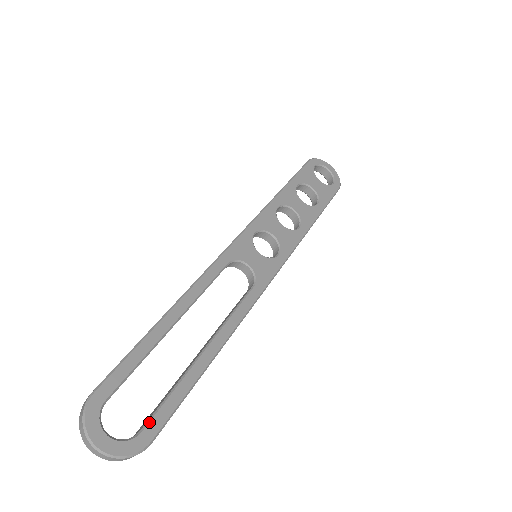
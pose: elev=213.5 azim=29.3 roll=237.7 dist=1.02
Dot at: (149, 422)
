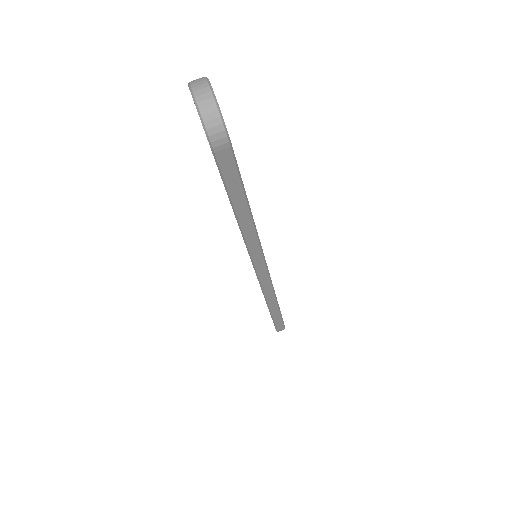
Dot at: occluded
